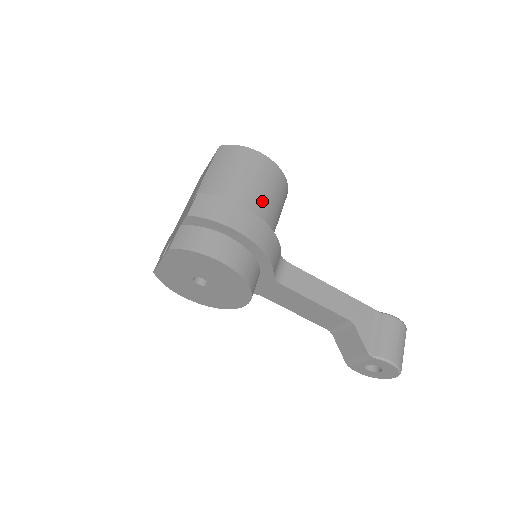
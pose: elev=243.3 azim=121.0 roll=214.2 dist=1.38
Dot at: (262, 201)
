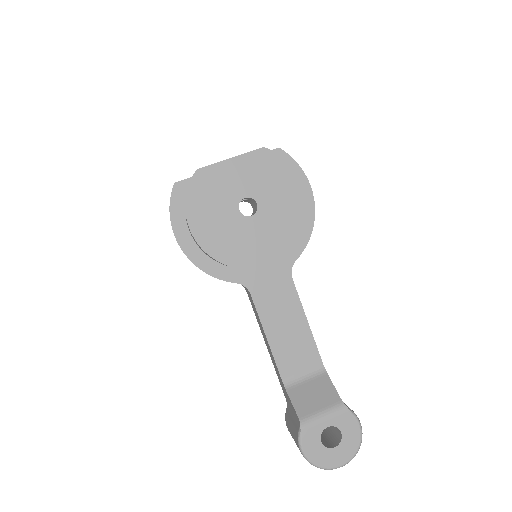
Dot at: occluded
